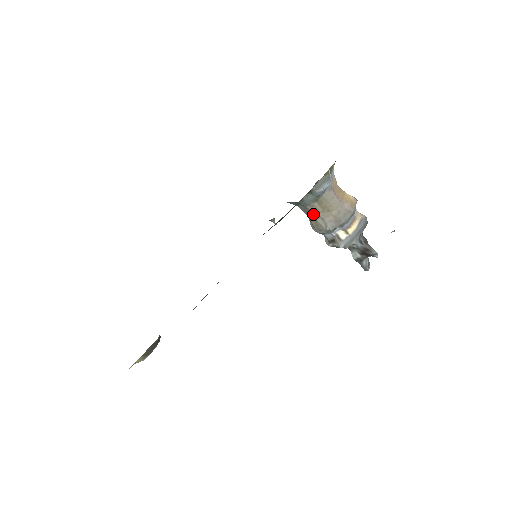
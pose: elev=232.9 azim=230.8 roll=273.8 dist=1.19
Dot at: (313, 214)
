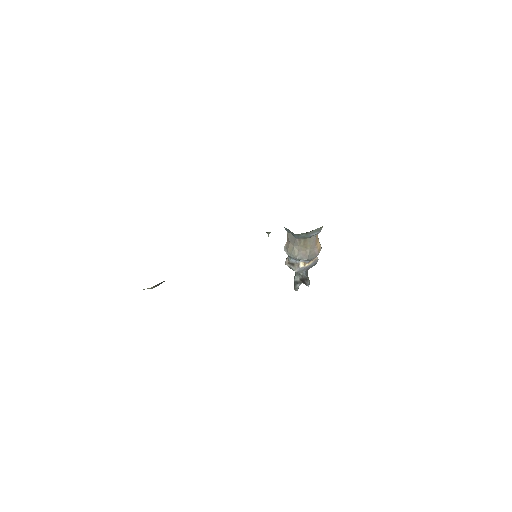
Dot at: (295, 244)
